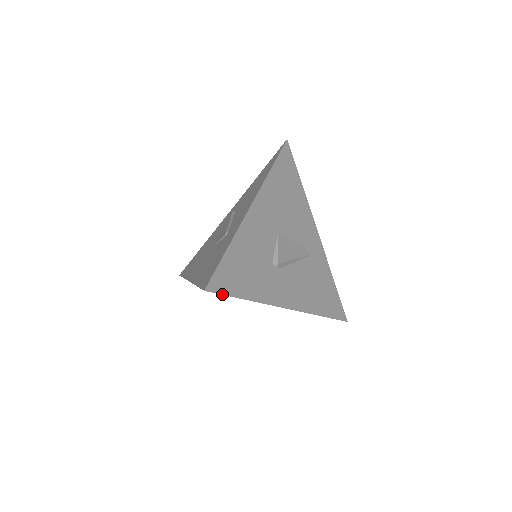
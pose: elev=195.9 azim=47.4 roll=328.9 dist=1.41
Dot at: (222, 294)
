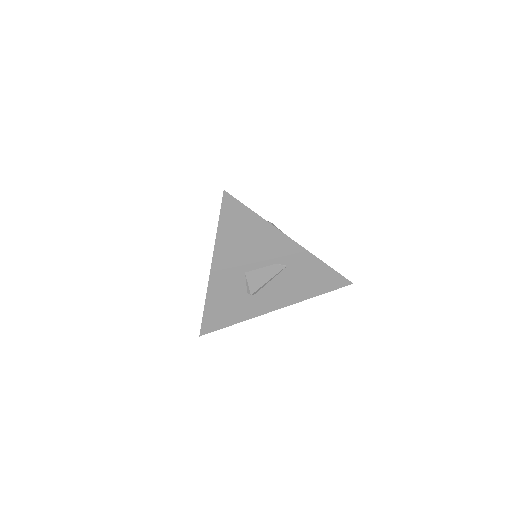
Dot at: (213, 331)
